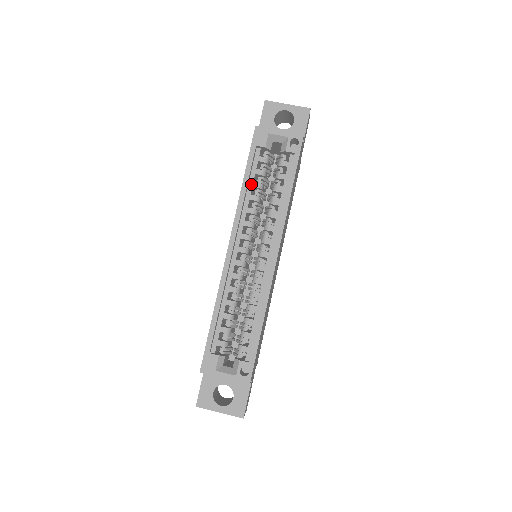
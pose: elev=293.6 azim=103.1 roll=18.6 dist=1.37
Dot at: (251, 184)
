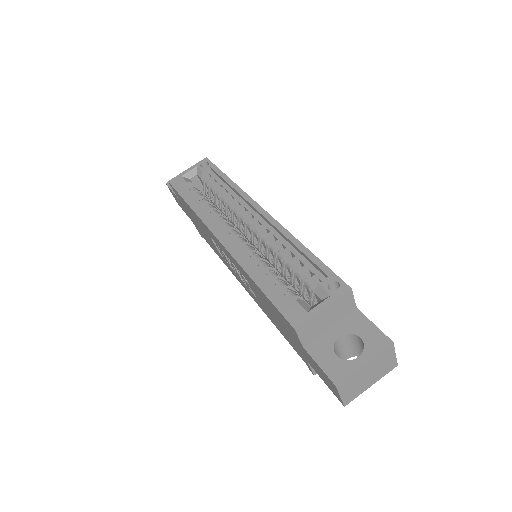
Dot at: (197, 205)
